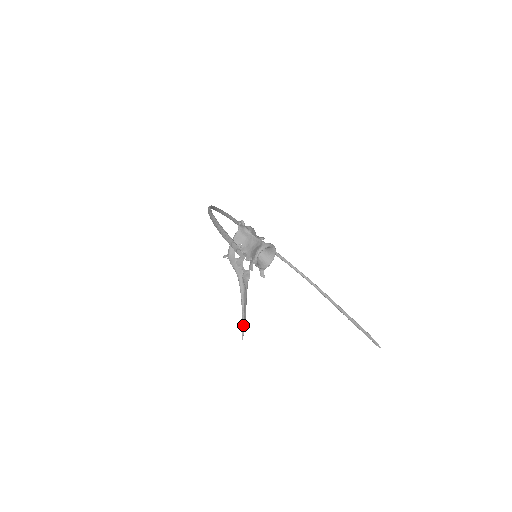
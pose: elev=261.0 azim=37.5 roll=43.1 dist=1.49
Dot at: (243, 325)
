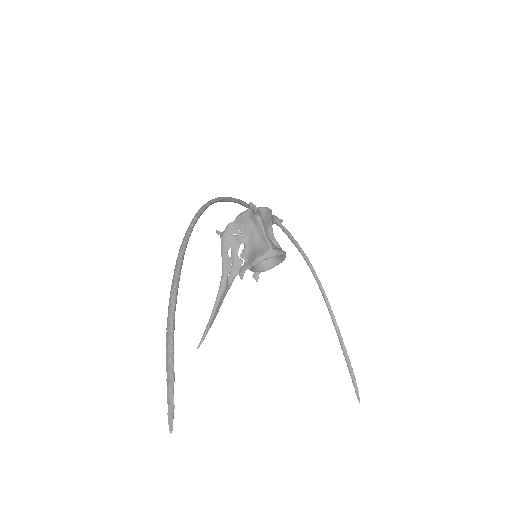
Dot at: (206, 332)
